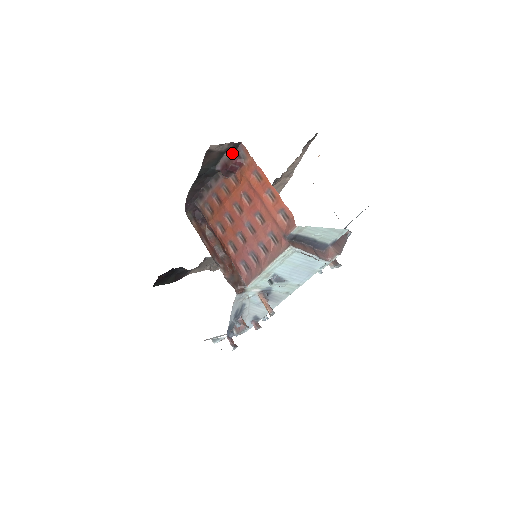
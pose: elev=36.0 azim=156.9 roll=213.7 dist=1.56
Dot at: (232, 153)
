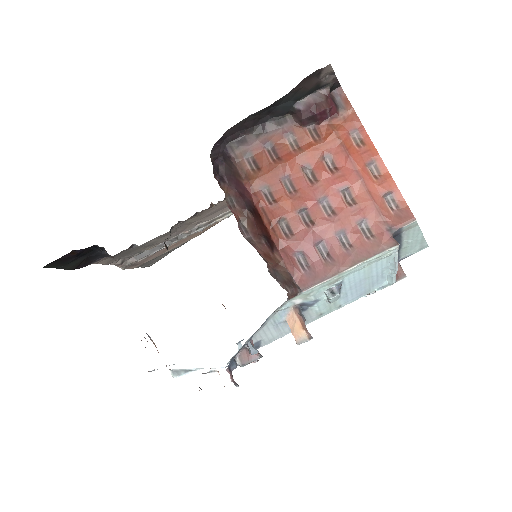
Dot at: (329, 93)
